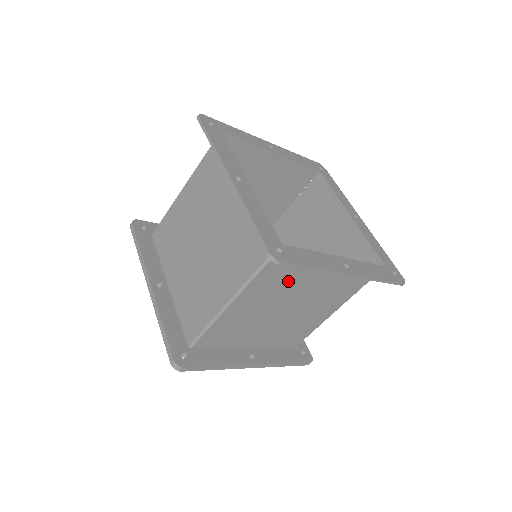
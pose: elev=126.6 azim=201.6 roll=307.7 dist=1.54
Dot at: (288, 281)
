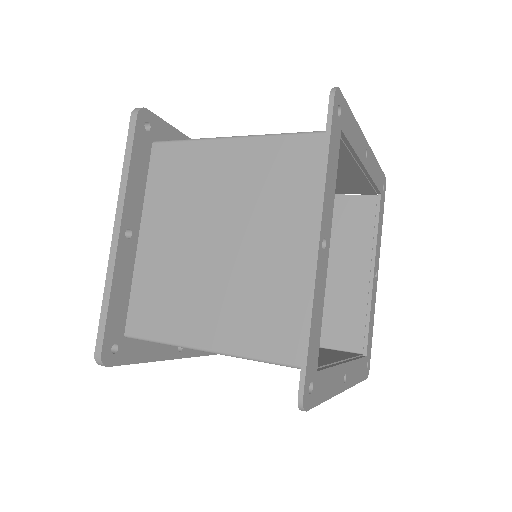
Dot at: occluded
